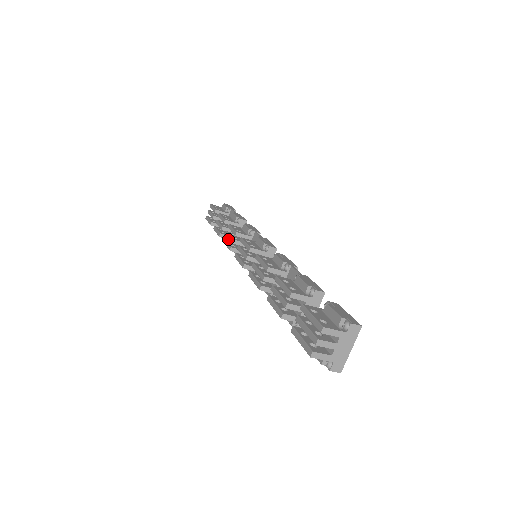
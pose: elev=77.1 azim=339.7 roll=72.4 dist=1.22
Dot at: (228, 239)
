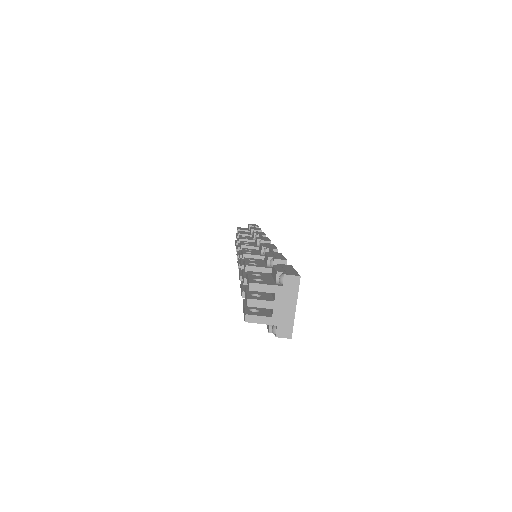
Dot at: occluded
